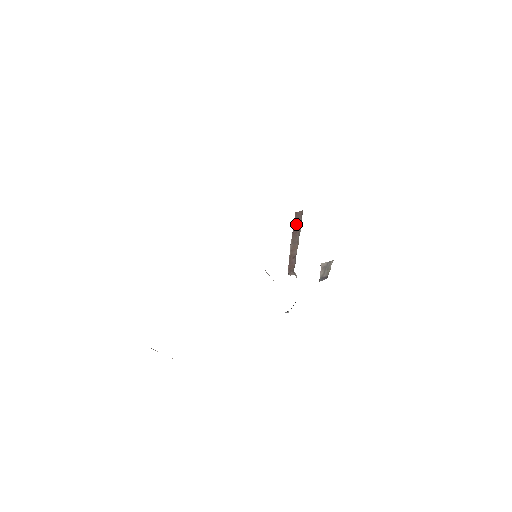
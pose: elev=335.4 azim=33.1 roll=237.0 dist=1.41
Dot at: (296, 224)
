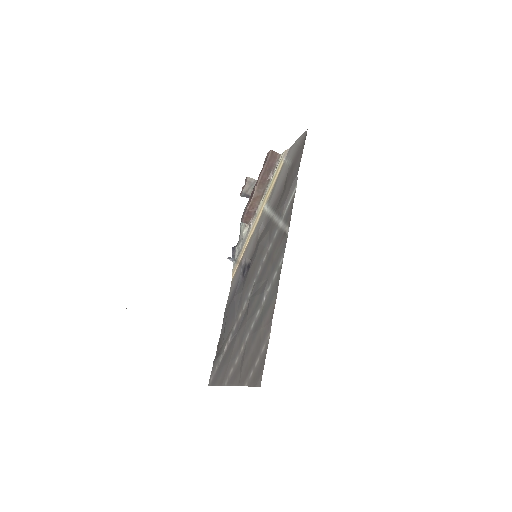
Dot at: (268, 169)
